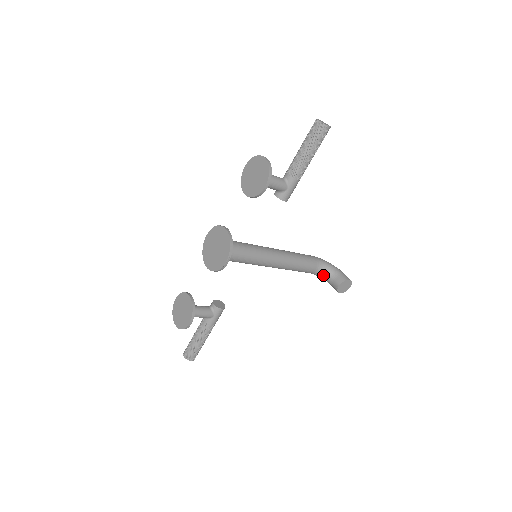
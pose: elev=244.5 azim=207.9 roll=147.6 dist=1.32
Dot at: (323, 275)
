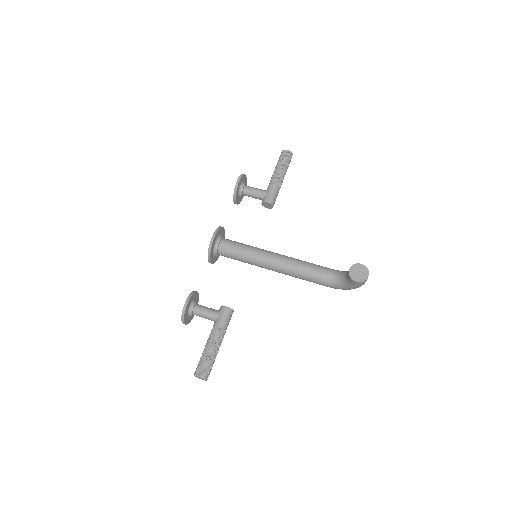
Dot at: (341, 279)
